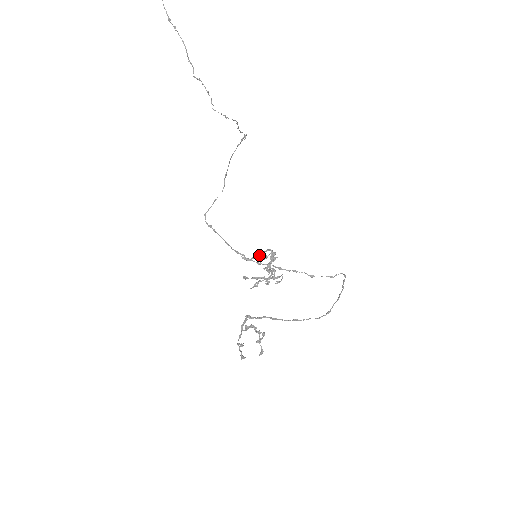
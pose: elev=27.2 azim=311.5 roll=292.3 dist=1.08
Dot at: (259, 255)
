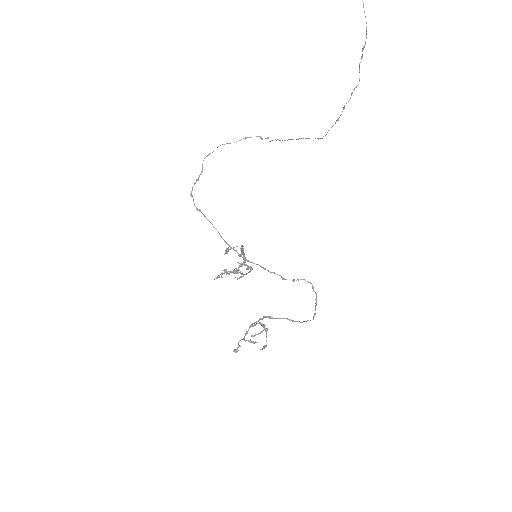
Dot at: occluded
